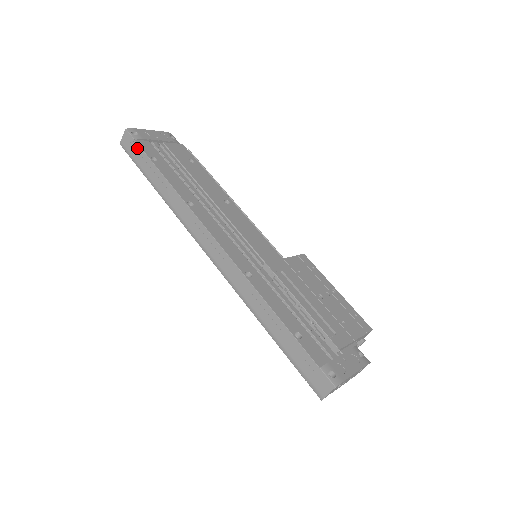
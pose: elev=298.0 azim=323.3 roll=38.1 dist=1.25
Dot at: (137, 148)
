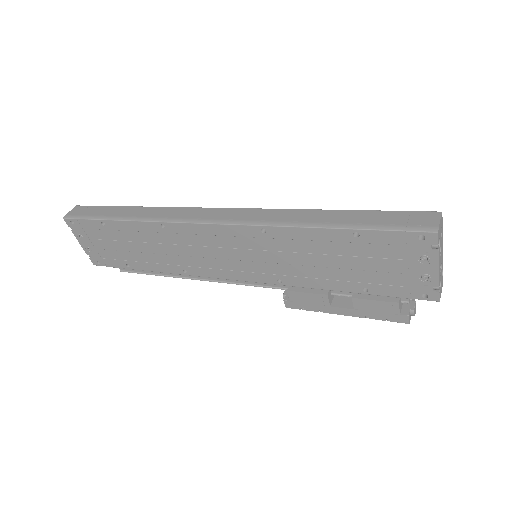
Dot at: (94, 208)
